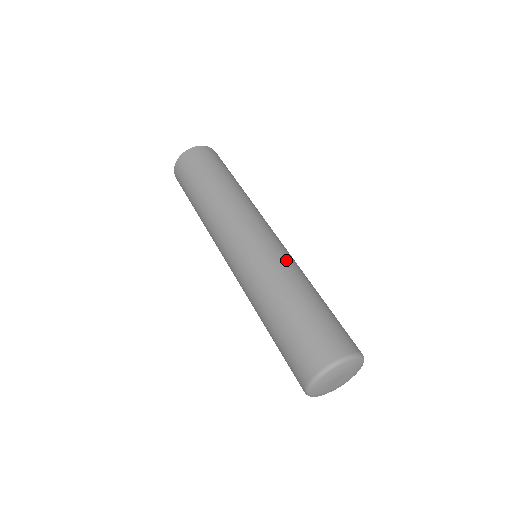
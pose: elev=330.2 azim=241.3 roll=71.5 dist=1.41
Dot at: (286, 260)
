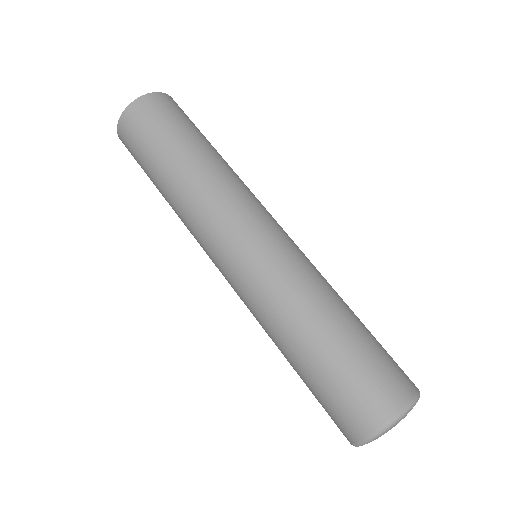
Dot at: (305, 269)
